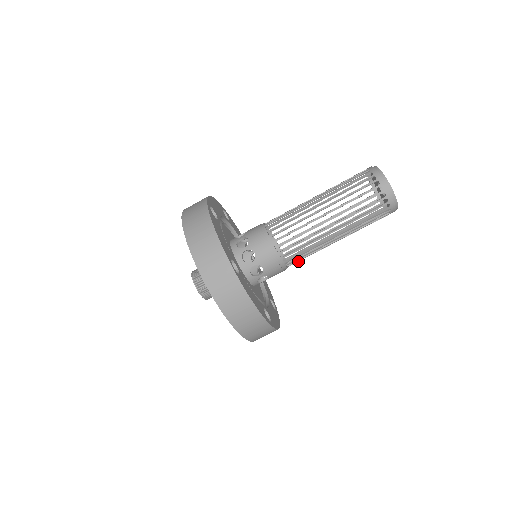
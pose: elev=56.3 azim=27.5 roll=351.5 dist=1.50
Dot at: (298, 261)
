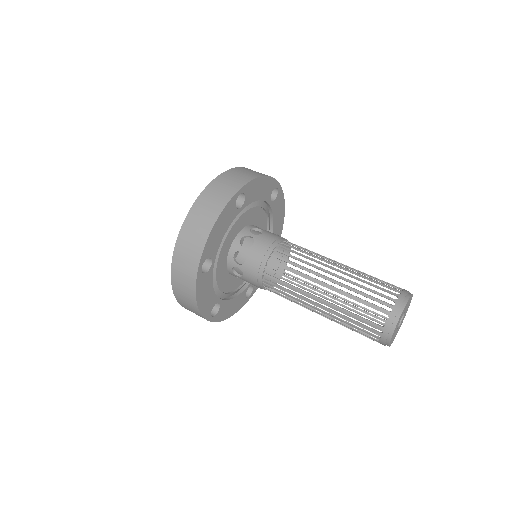
Dot at: (281, 293)
